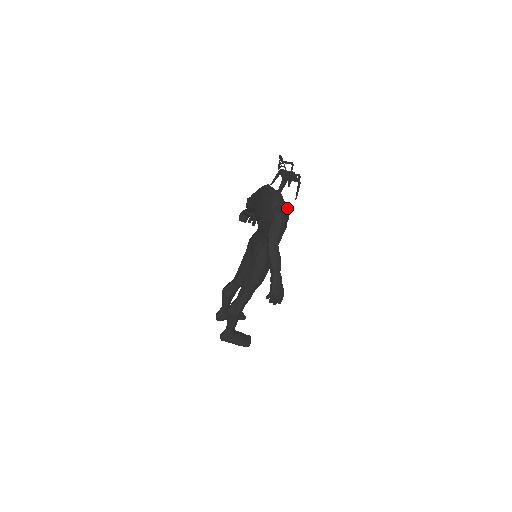
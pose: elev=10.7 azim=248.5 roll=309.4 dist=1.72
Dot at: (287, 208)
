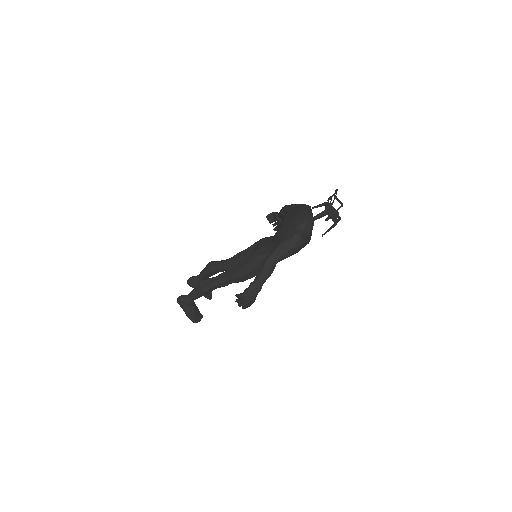
Dot at: (310, 237)
